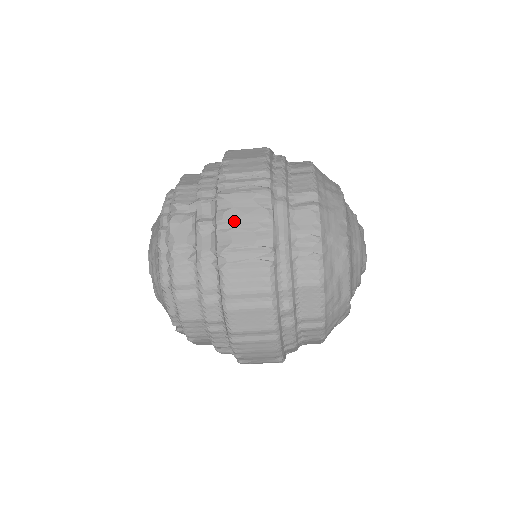
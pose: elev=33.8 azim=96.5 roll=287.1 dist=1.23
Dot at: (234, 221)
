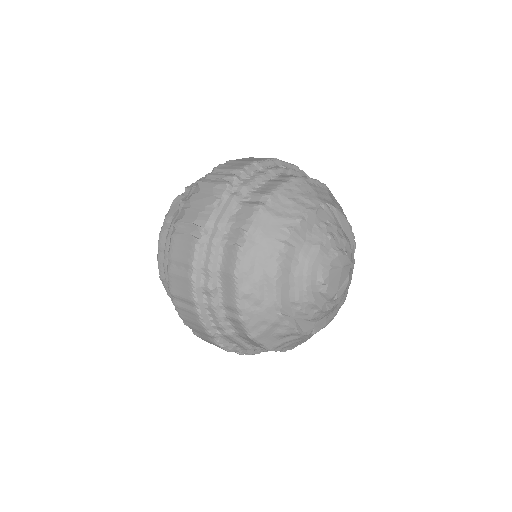
Dot at: (193, 202)
